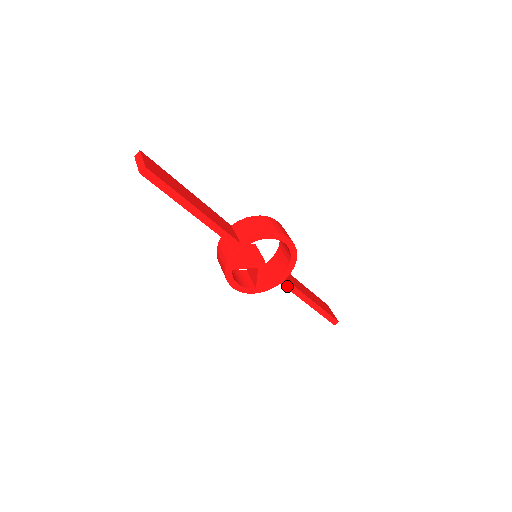
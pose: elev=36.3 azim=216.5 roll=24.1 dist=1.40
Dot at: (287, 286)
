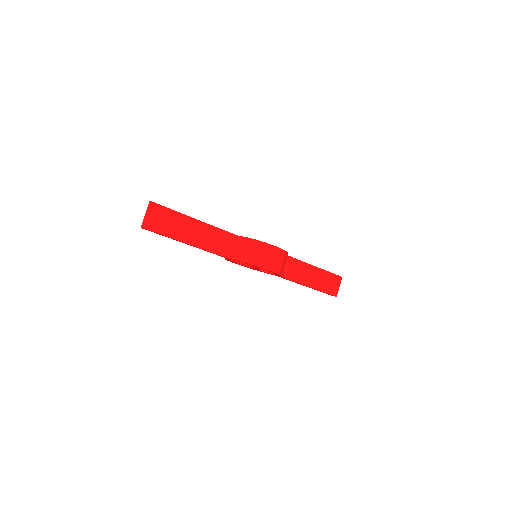
Dot at: occluded
